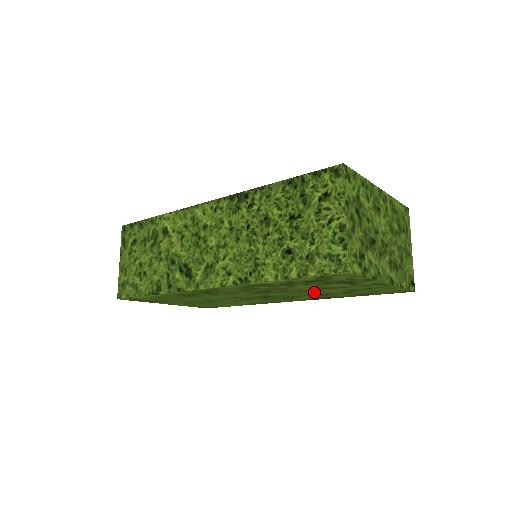
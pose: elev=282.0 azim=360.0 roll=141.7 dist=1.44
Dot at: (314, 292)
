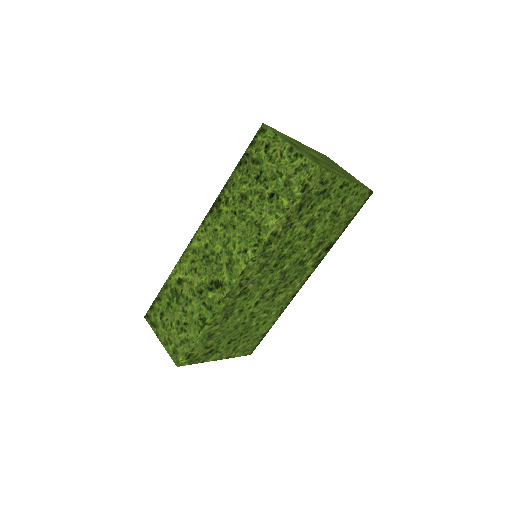
Dot at: (312, 239)
